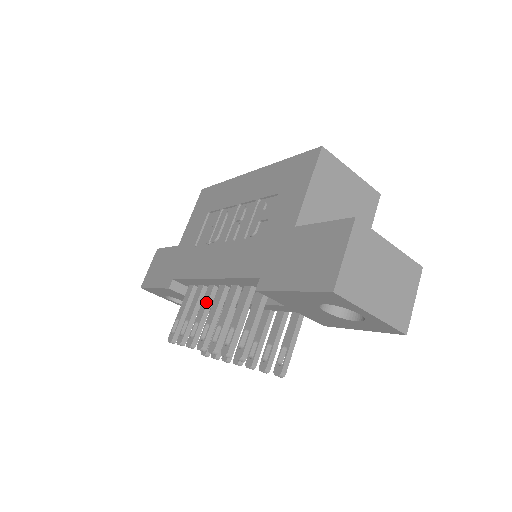
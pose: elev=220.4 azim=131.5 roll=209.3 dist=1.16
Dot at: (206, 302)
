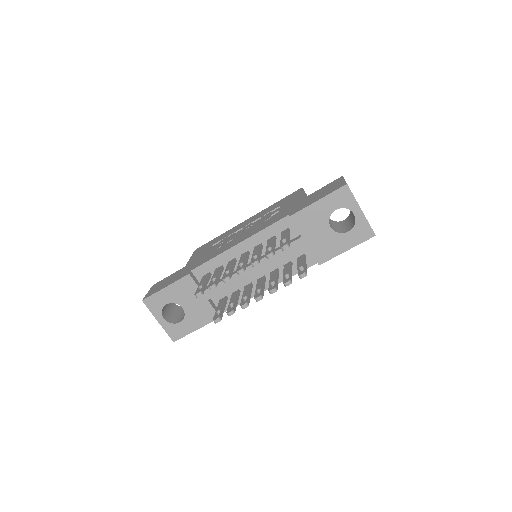
Dot at: (231, 263)
